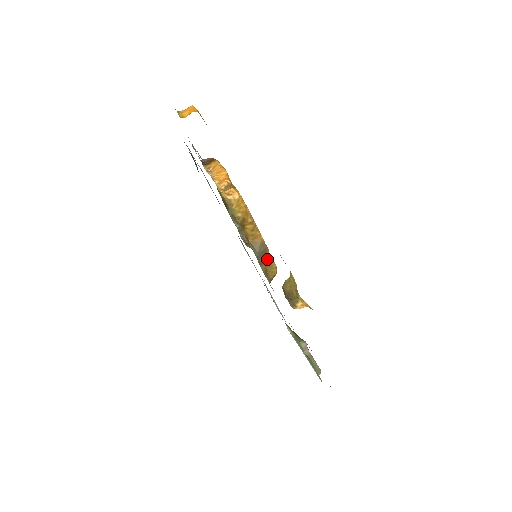
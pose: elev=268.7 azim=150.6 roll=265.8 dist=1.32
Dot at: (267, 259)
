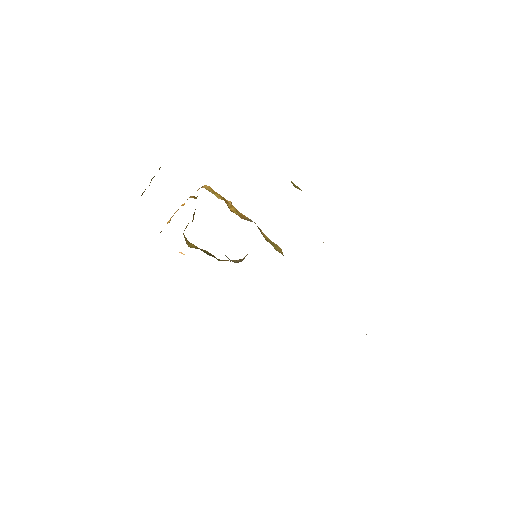
Dot at: (266, 237)
